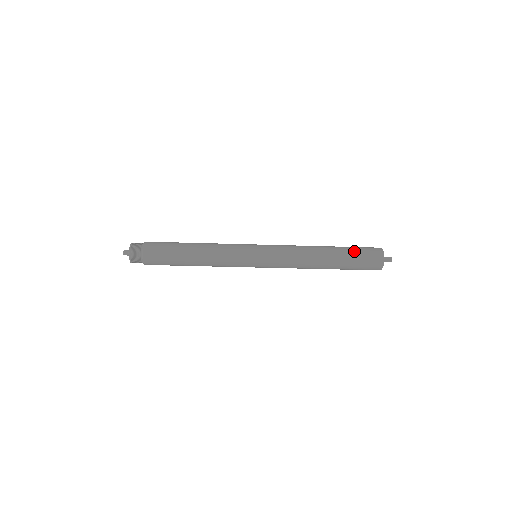
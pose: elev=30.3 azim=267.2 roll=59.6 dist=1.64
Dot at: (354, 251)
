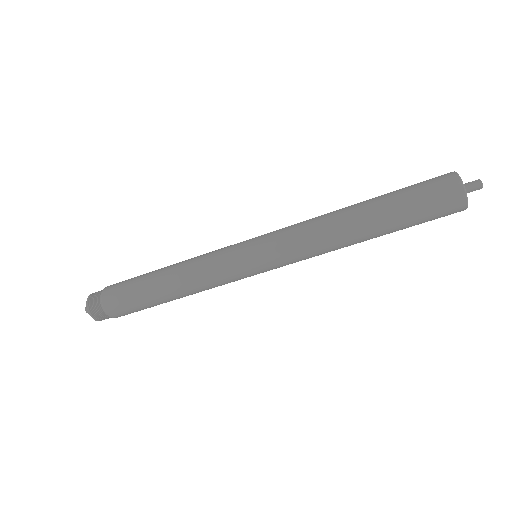
Dot at: (403, 189)
